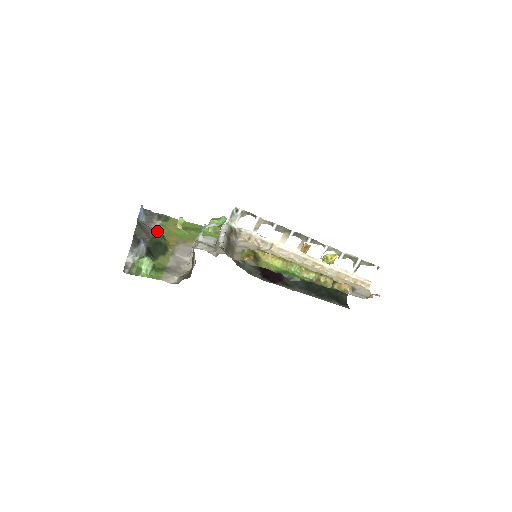
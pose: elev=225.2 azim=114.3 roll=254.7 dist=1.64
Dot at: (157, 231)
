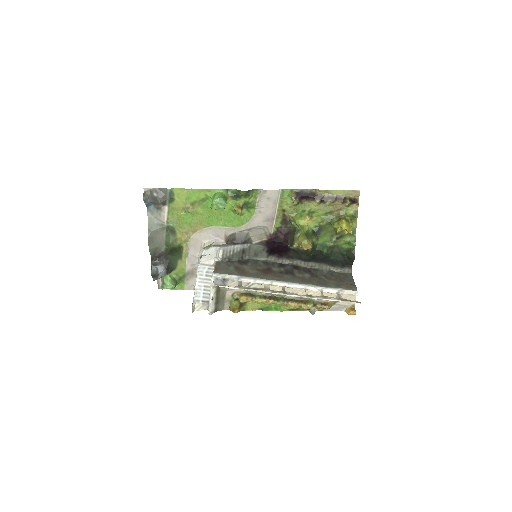
Dot at: (168, 225)
